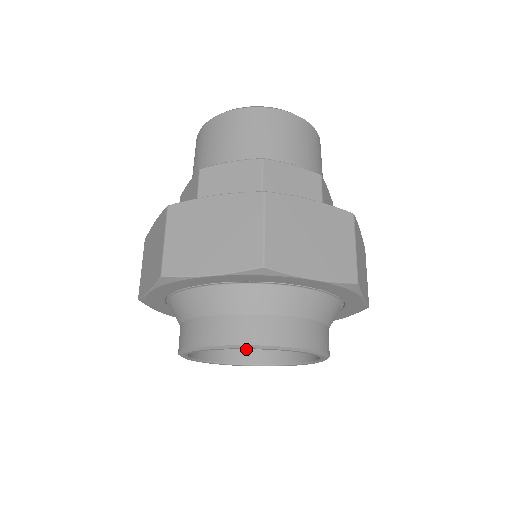
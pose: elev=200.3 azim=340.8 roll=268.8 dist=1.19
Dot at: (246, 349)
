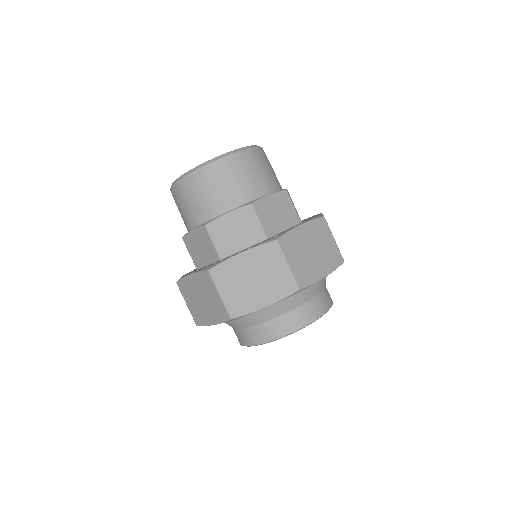
Dot at: occluded
